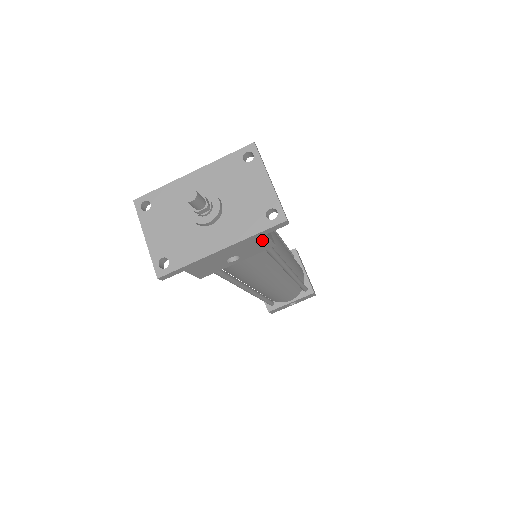
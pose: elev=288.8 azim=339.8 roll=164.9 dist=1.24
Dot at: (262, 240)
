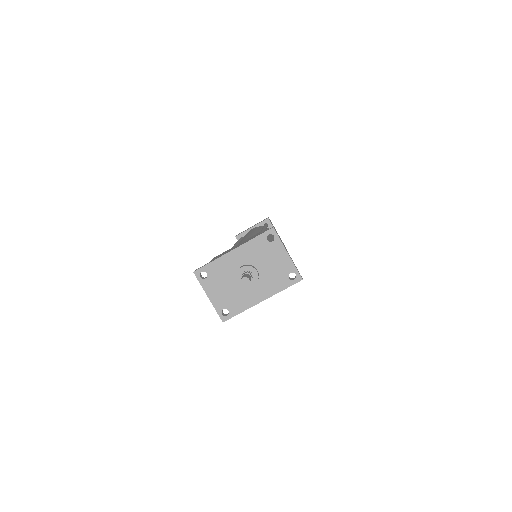
Dot at: occluded
